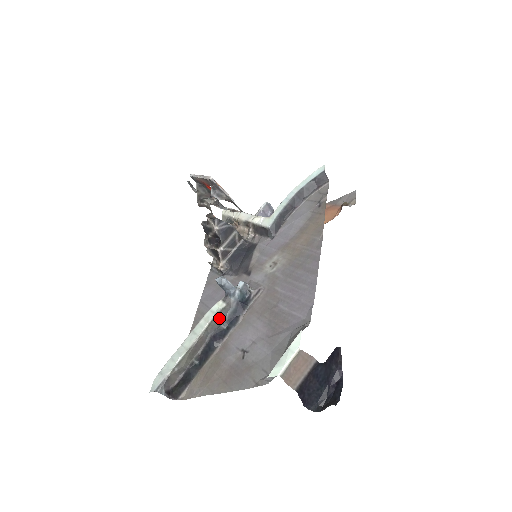
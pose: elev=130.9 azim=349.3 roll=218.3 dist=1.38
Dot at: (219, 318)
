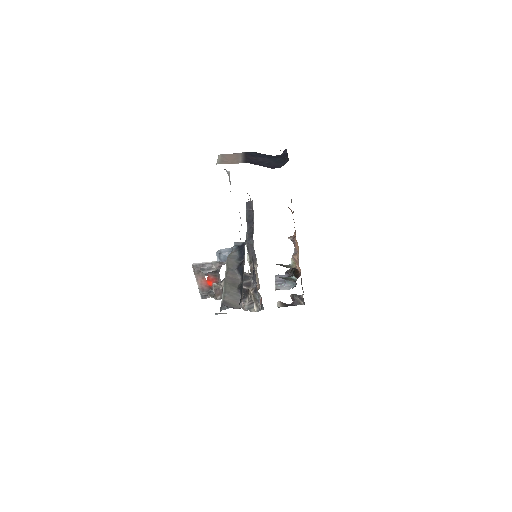
Dot at: (232, 260)
